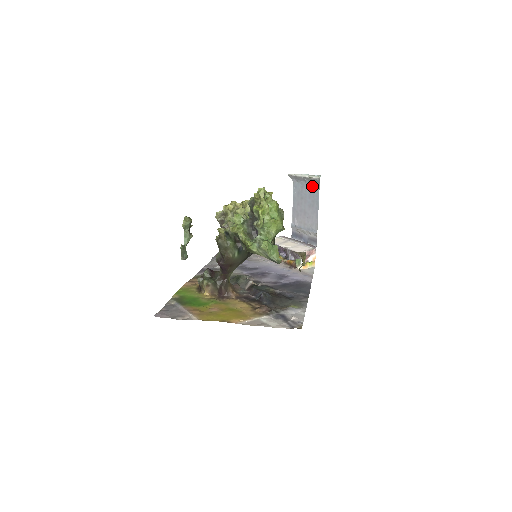
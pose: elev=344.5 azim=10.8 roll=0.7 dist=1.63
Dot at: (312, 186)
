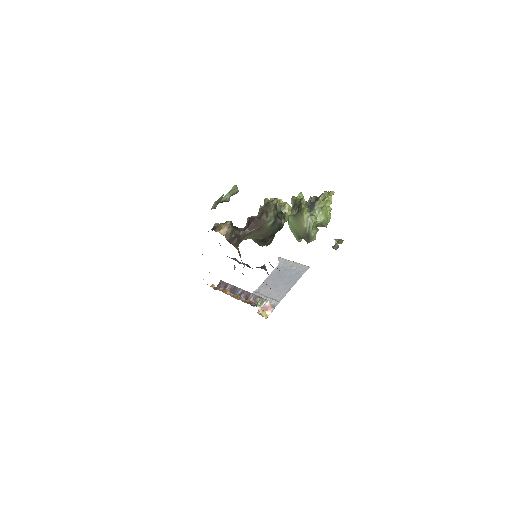
Dot at: (296, 271)
